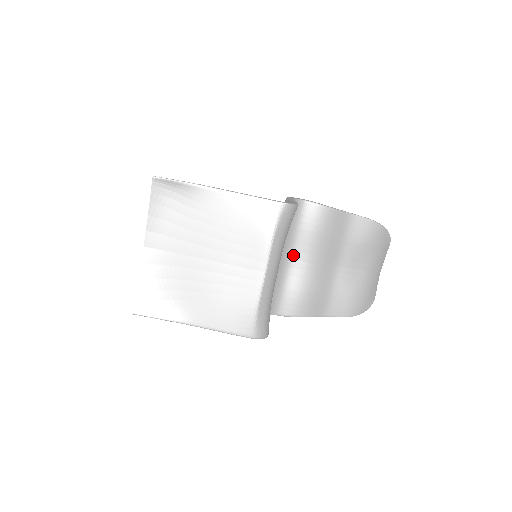
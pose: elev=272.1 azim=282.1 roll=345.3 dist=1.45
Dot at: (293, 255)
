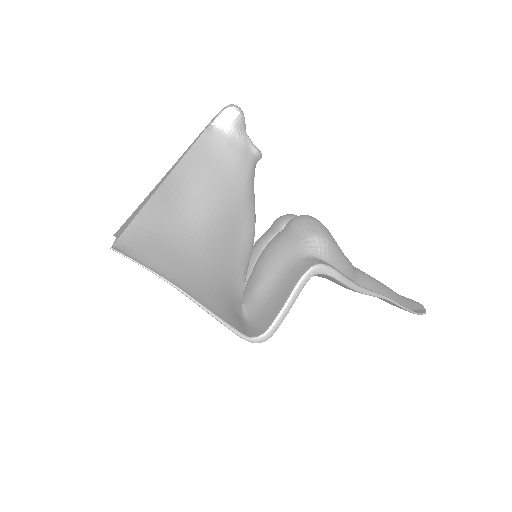
Dot at: occluded
